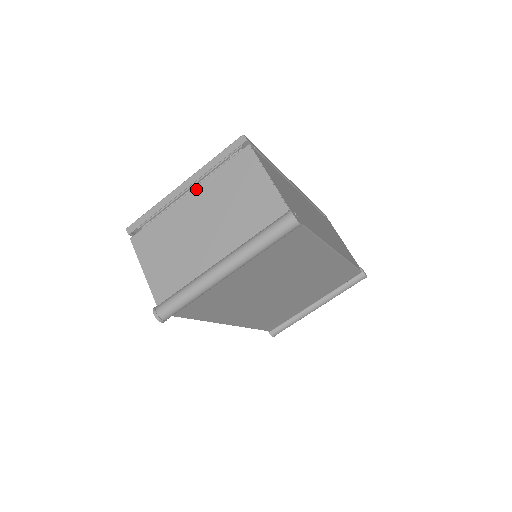
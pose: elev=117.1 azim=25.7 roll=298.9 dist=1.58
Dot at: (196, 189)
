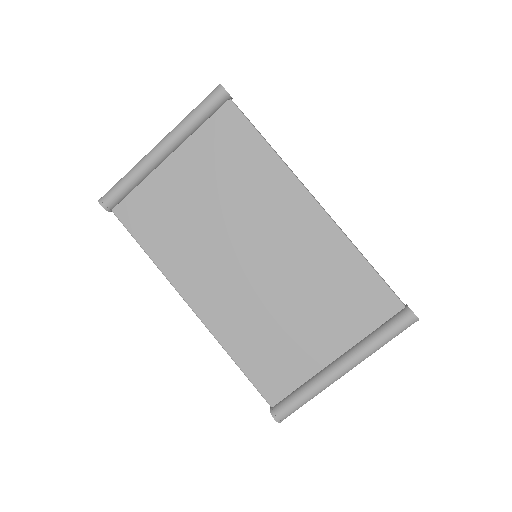
Dot at: occluded
